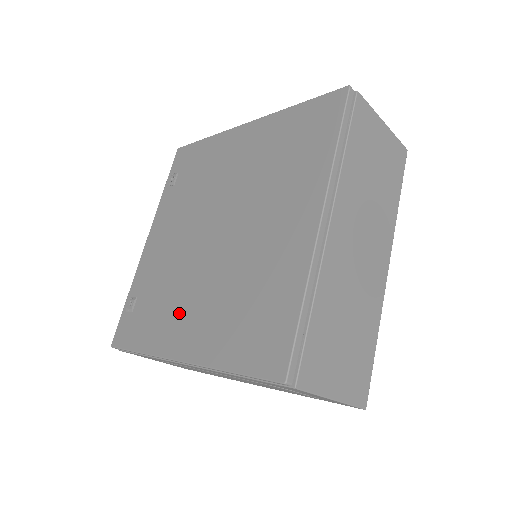
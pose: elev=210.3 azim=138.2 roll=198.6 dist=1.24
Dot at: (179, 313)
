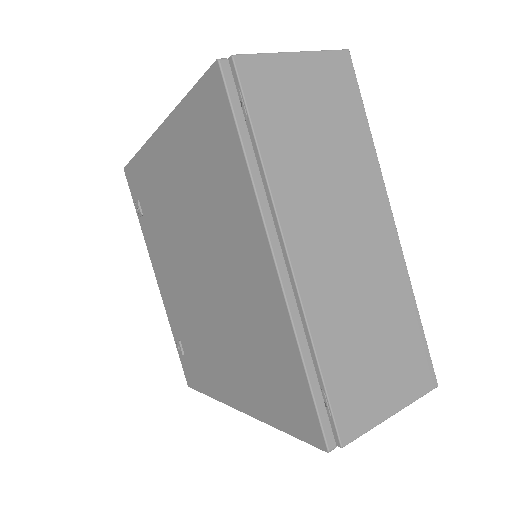
Dot at: (215, 362)
